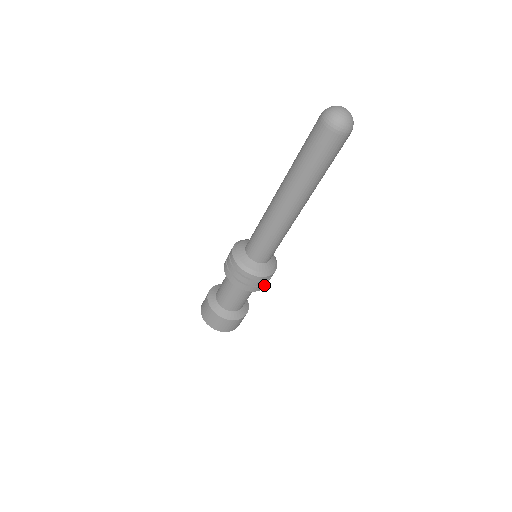
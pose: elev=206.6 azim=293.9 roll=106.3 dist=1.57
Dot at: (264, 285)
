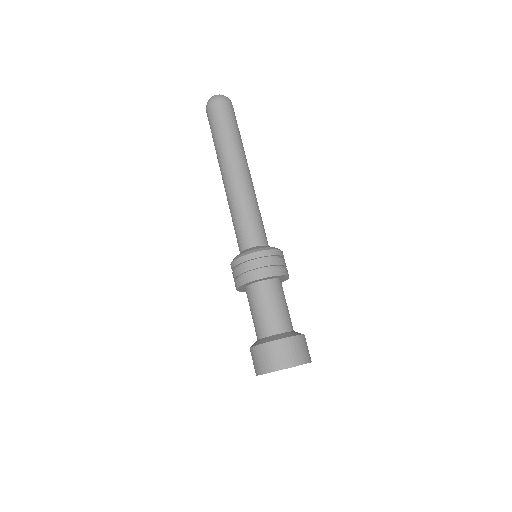
Dot at: (268, 270)
